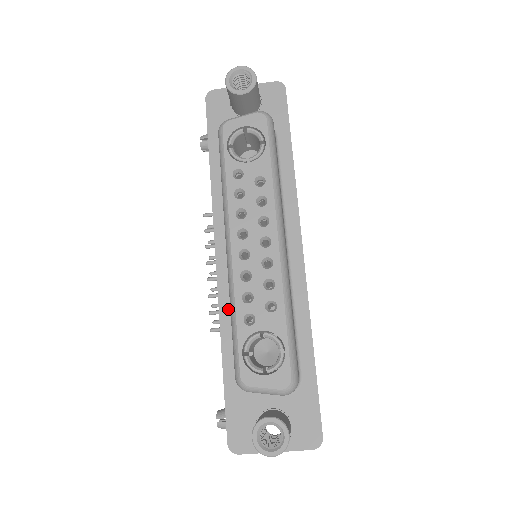
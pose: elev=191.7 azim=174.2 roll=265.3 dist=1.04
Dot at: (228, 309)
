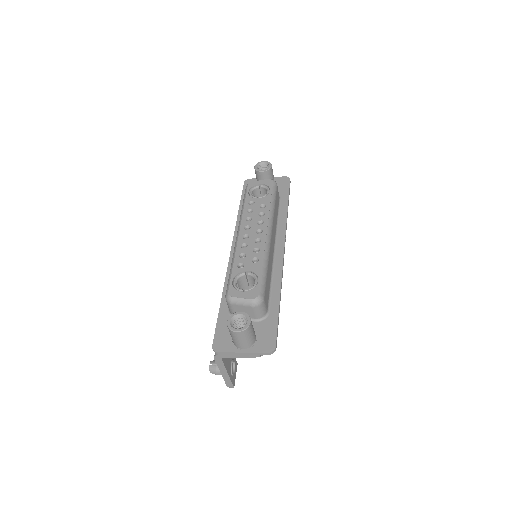
Dot at: occluded
